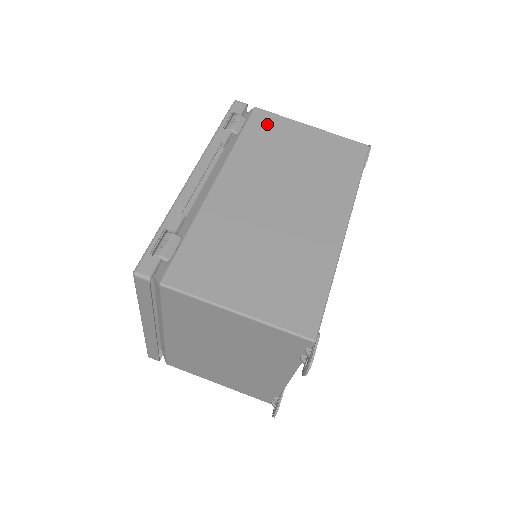
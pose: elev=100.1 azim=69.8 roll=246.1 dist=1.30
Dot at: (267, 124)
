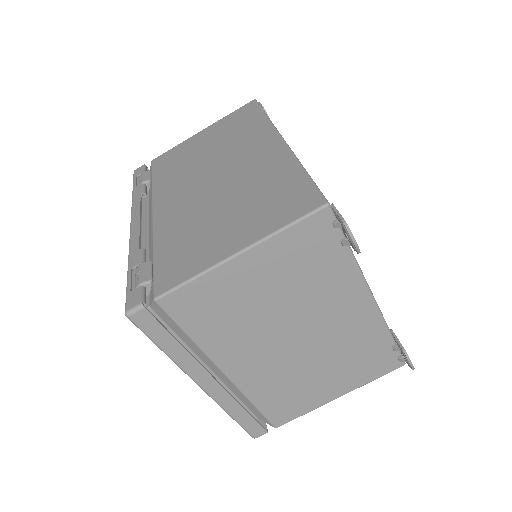
Dot at: (168, 158)
